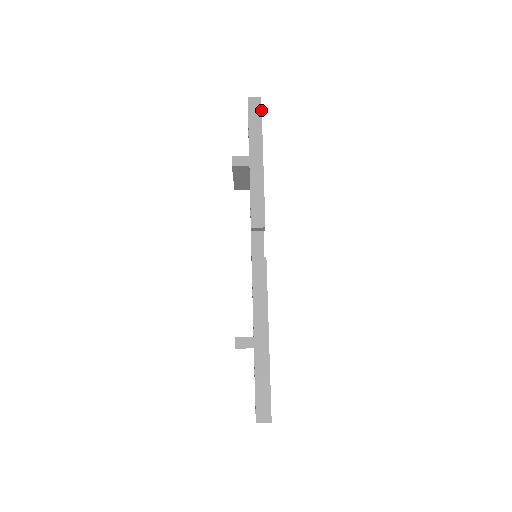
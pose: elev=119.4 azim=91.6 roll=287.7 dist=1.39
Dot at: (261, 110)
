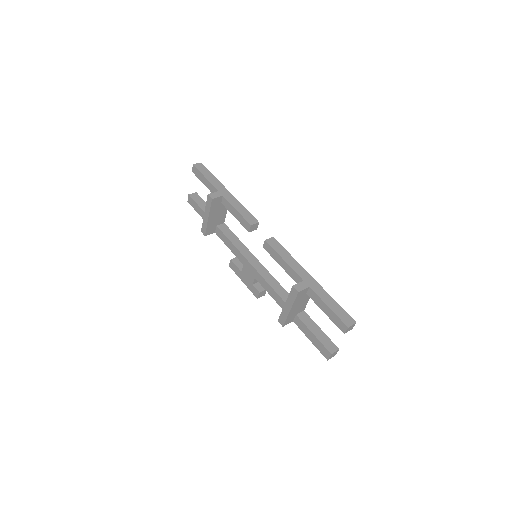
Dot at: (206, 168)
